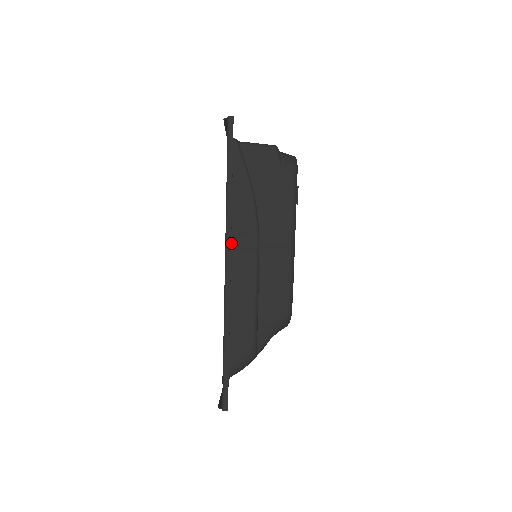
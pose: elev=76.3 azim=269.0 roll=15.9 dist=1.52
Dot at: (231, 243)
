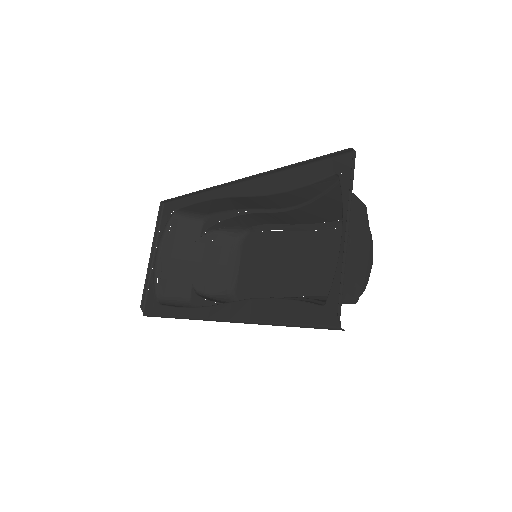
Dot at: occluded
